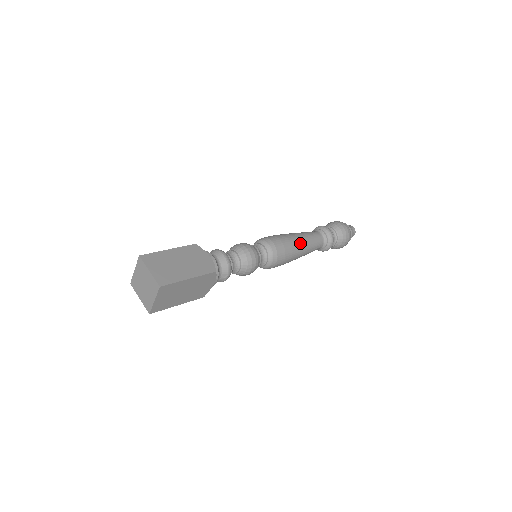
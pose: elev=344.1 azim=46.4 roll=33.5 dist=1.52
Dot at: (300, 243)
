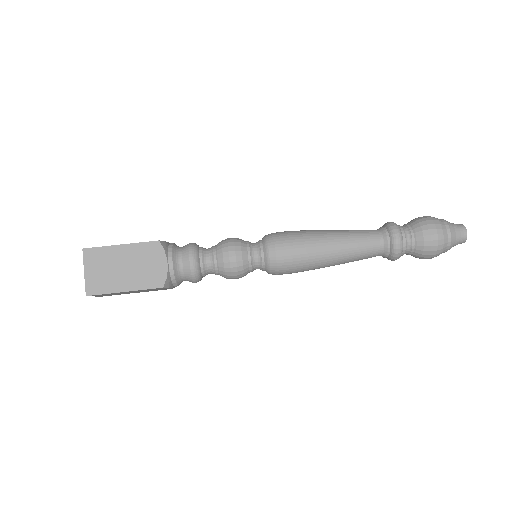
Dot at: (327, 256)
